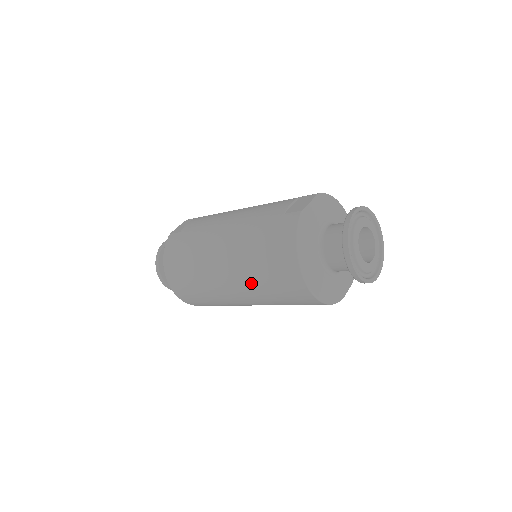
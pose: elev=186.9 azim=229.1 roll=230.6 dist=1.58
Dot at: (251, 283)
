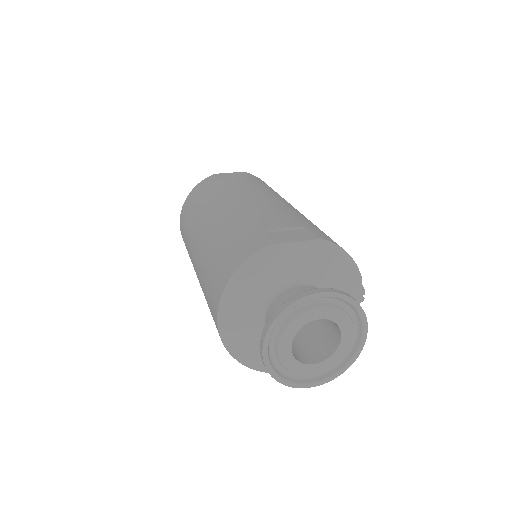
Dot at: (201, 277)
